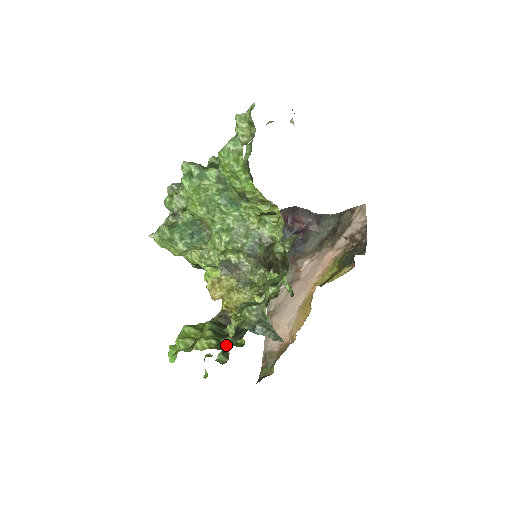
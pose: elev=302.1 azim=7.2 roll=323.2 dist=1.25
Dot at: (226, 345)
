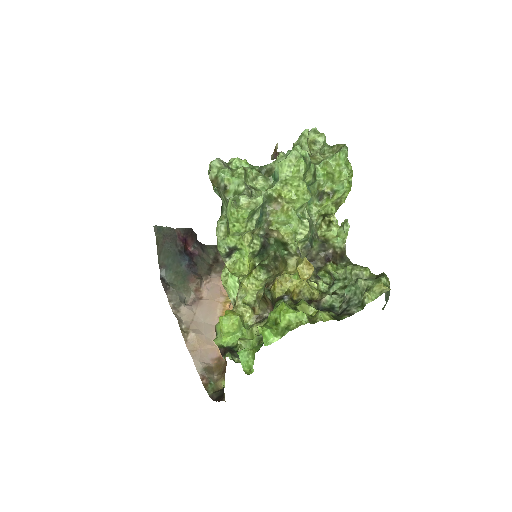
Dot at: (337, 317)
